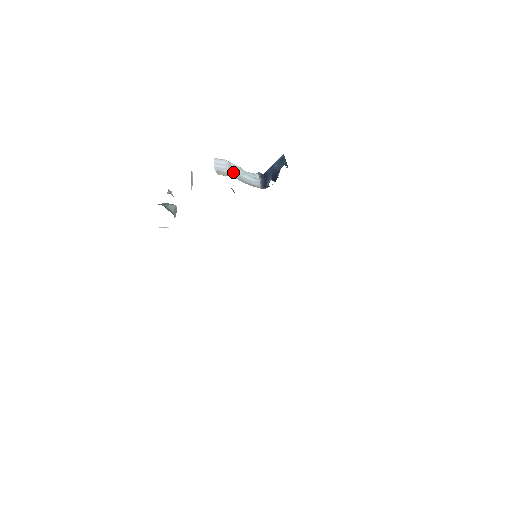
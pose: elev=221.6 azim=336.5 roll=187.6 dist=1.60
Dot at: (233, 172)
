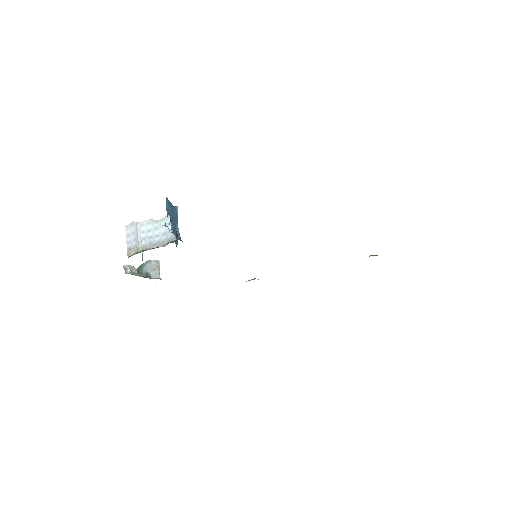
Dot at: (143, 238)
